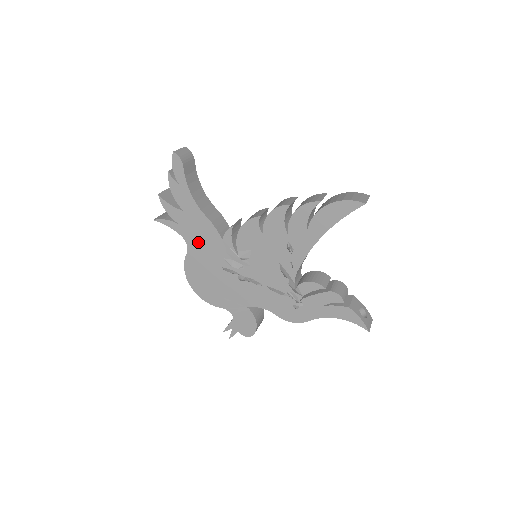
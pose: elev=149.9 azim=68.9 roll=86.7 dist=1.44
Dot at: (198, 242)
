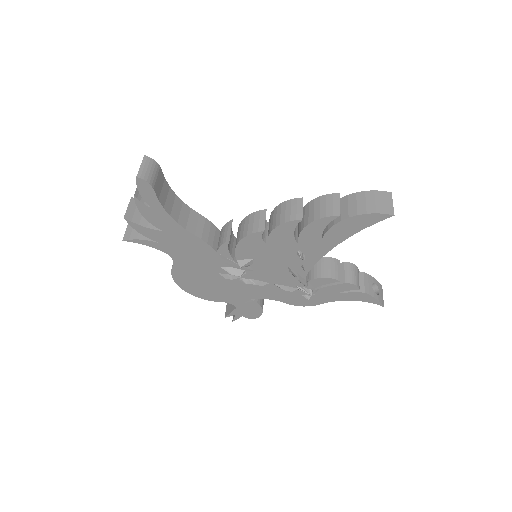
Dot at: (186, 256)
